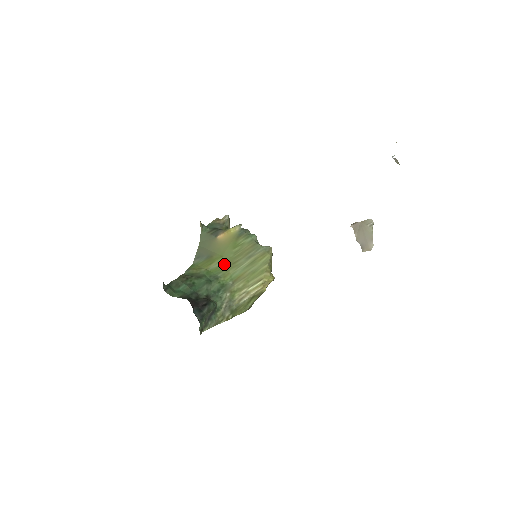
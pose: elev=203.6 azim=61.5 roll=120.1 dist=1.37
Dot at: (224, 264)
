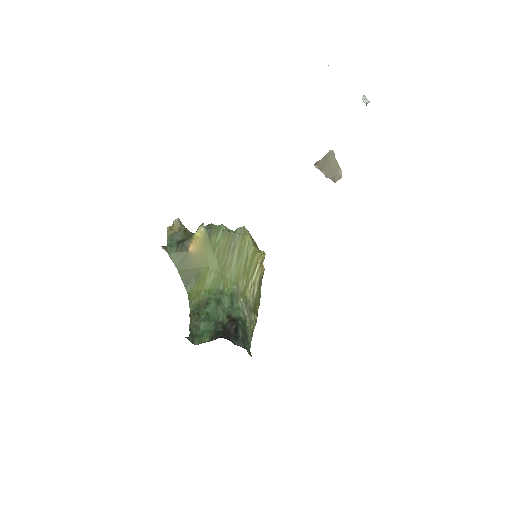
Dot at: (216, 274)
